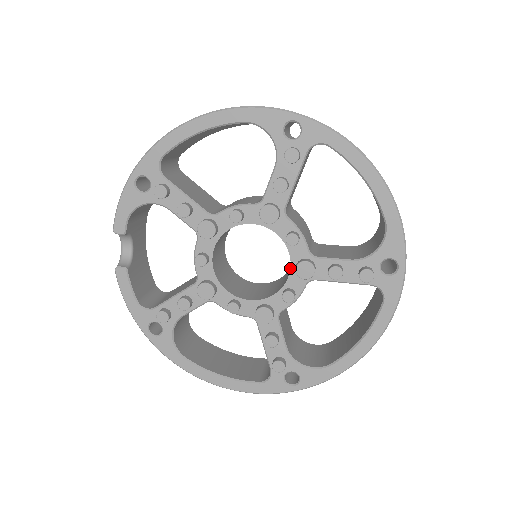
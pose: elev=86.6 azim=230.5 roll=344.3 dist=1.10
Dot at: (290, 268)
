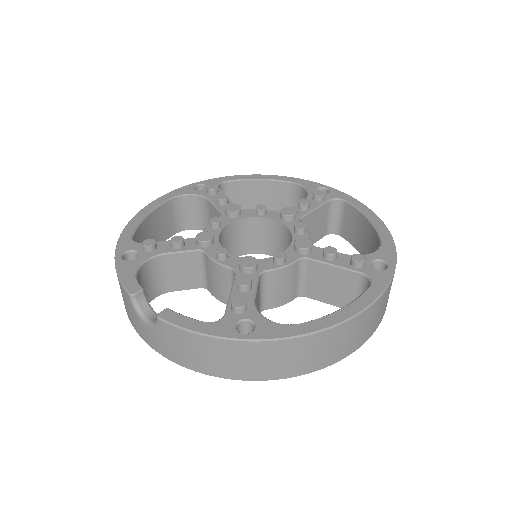
Dot at: (280, 223)
